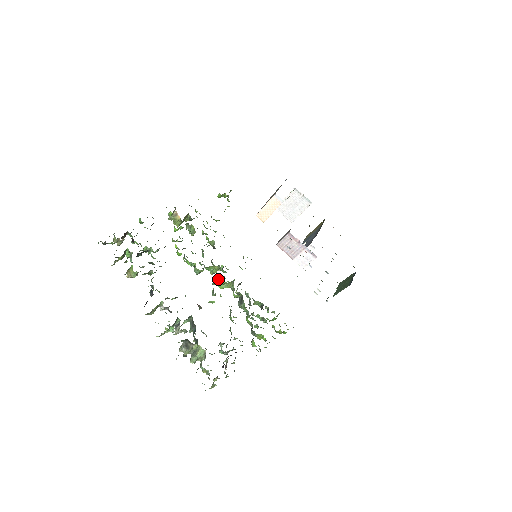
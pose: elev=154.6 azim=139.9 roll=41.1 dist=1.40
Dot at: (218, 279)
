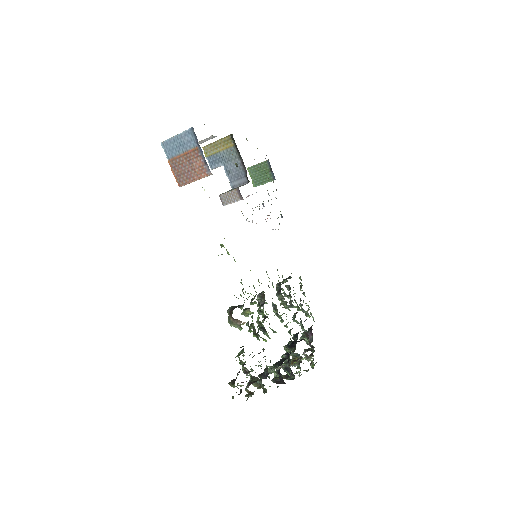
Dot at: occluded
